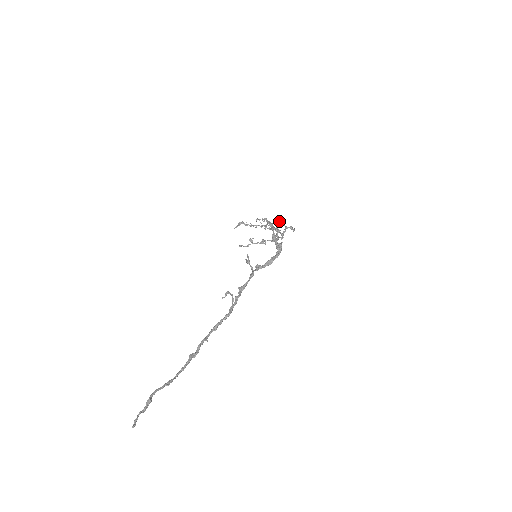
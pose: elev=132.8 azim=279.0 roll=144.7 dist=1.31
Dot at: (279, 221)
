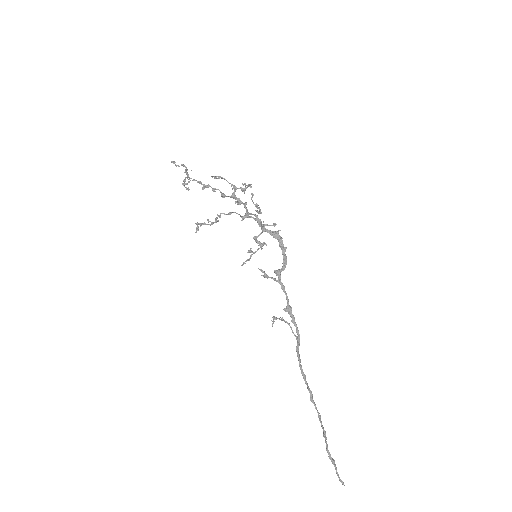
Dot at: occluded
